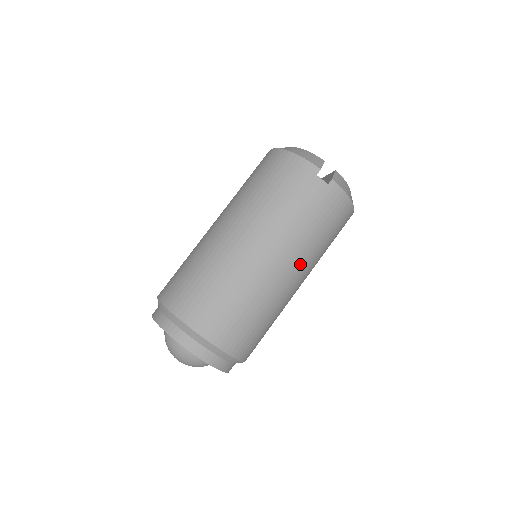
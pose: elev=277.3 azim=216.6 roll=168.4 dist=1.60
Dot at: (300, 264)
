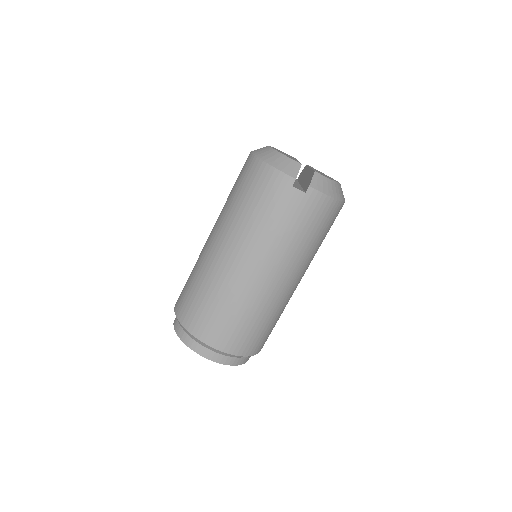
Dot at: (292, 270)
